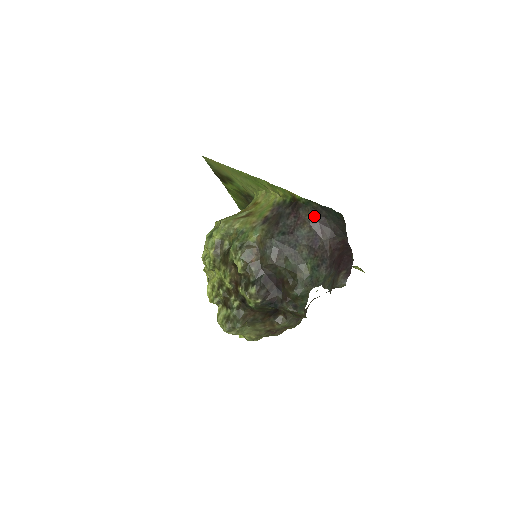
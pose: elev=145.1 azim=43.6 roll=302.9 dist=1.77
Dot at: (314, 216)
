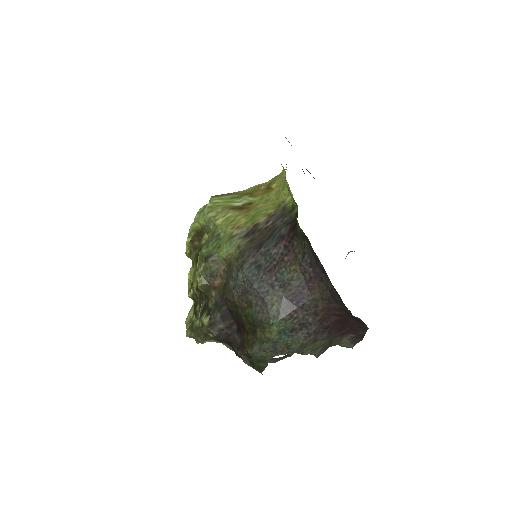
Dot at: (309, 259)
